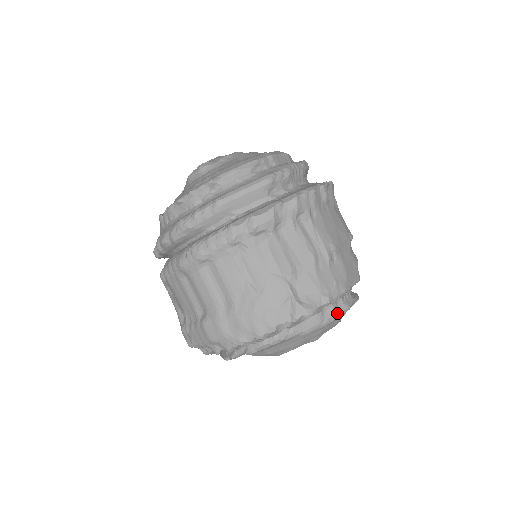
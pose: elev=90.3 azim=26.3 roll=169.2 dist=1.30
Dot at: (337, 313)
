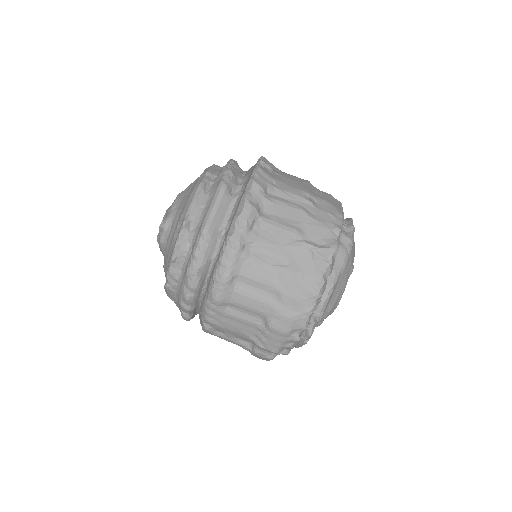
Dot at: (350, 237)
